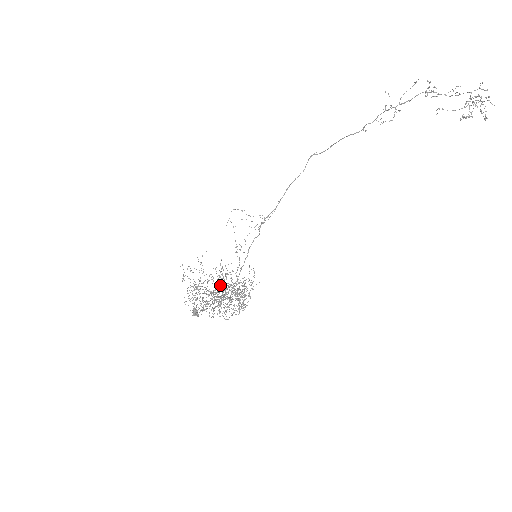
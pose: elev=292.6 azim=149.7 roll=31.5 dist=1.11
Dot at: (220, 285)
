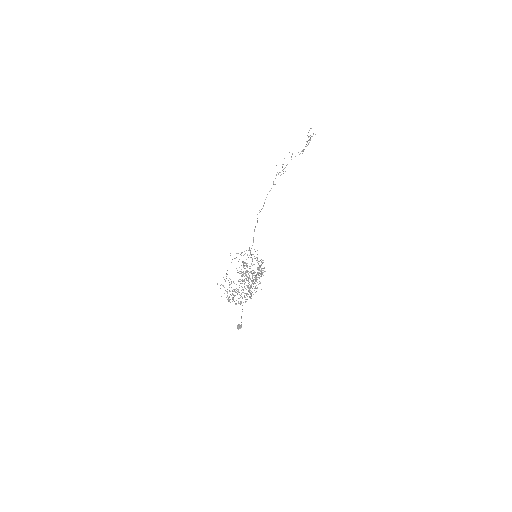
Dot at: (244, 273)
